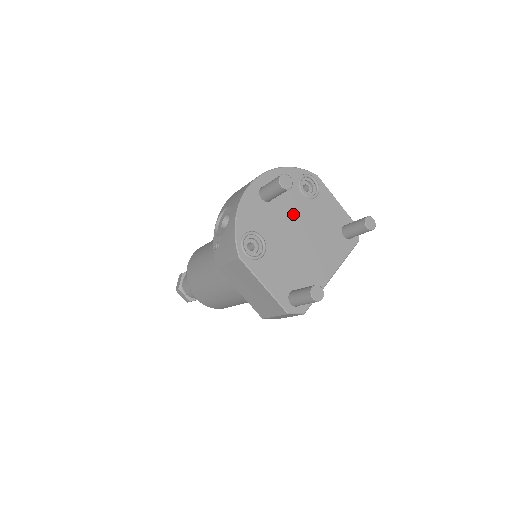
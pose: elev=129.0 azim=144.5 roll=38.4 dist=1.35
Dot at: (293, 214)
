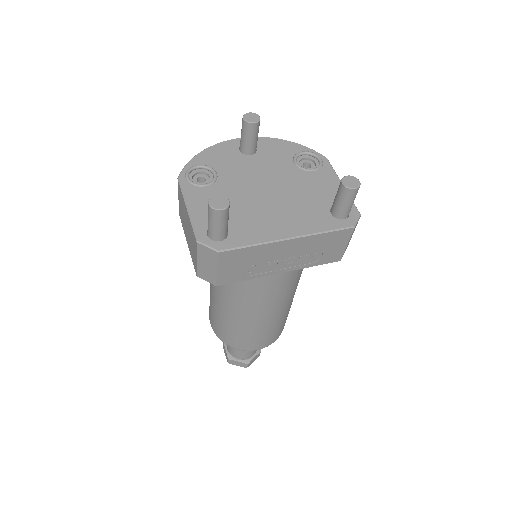
Dot at: (270, 172)
